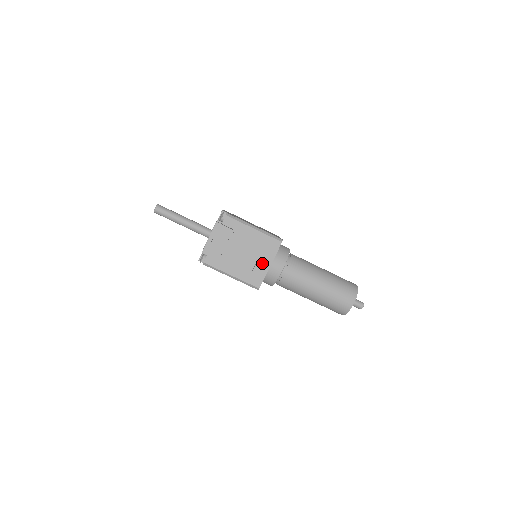
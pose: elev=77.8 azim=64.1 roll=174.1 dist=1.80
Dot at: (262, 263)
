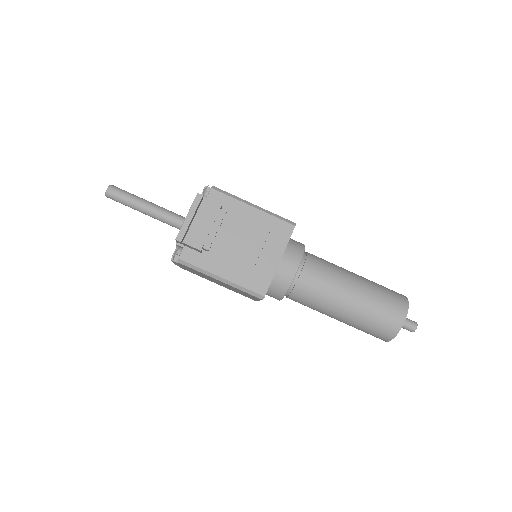
Dot at: (267, 257)
